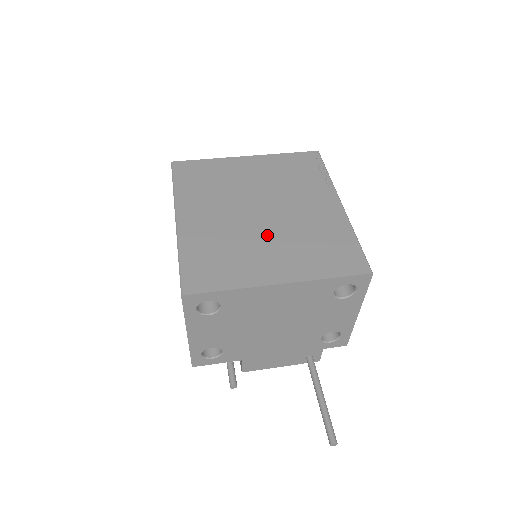
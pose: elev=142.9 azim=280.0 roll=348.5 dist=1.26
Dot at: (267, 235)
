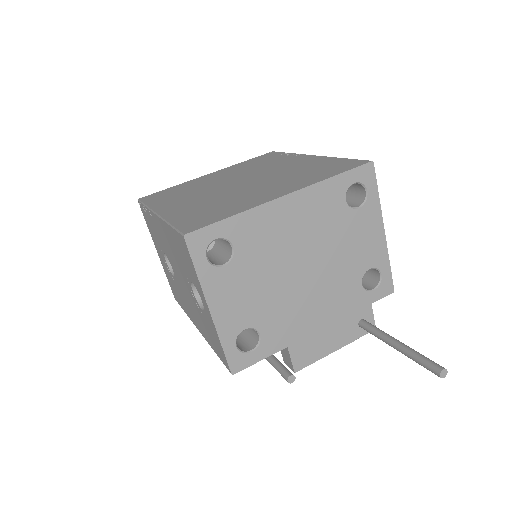
Dot at: (254, 186)
